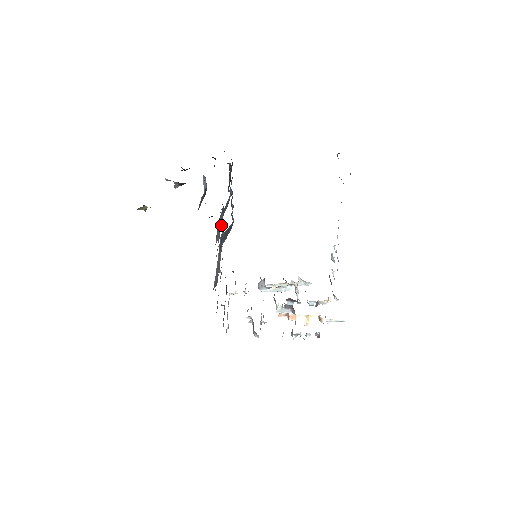
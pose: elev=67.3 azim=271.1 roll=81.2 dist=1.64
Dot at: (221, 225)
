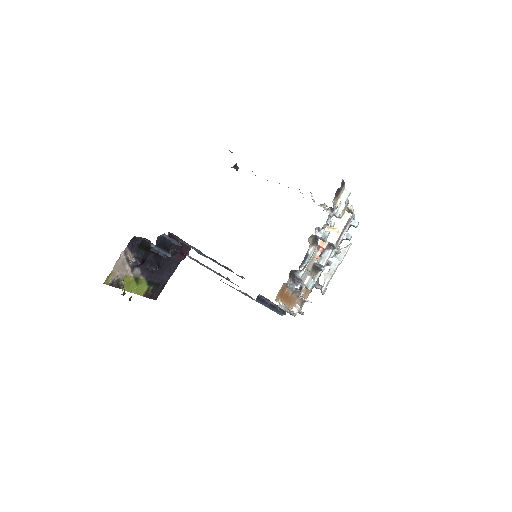
Dot at: (168, 237)
